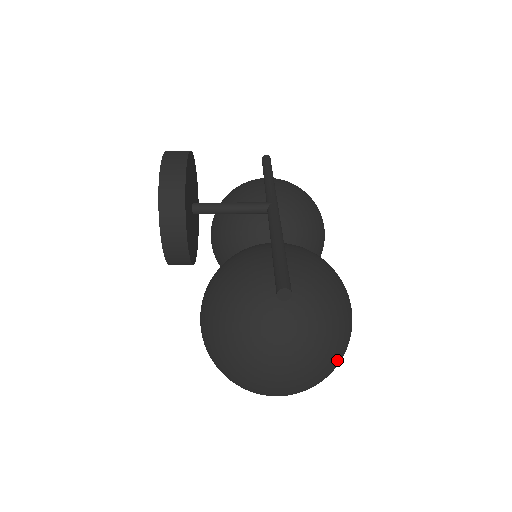
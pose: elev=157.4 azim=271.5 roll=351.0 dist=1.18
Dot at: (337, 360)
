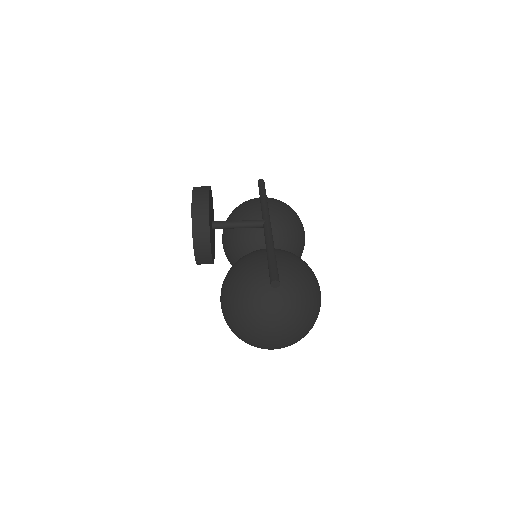
Dot at: (311, 325)
